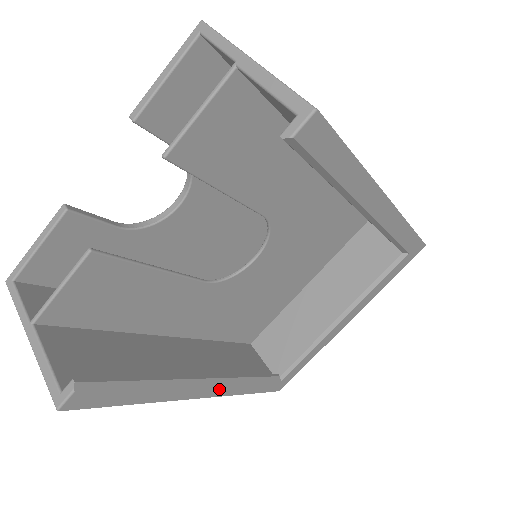
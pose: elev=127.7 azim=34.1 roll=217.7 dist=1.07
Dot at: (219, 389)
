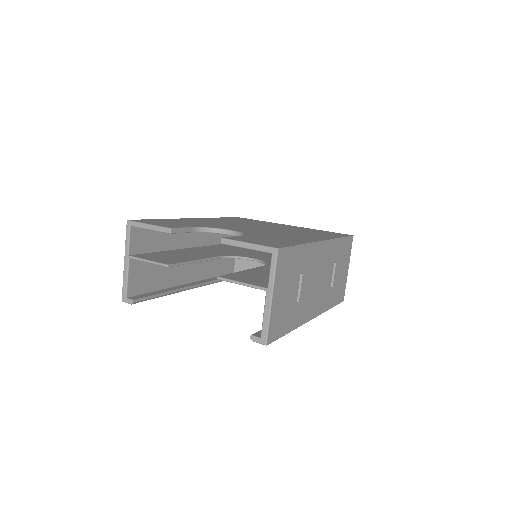
Dot at: occluded
